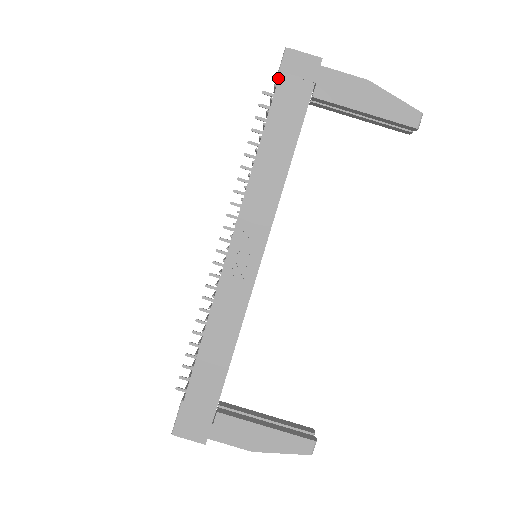
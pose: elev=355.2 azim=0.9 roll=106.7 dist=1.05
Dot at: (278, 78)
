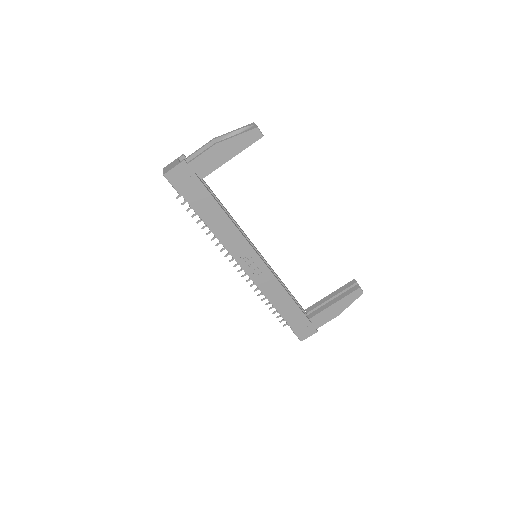
Dot at: (177, 190)
